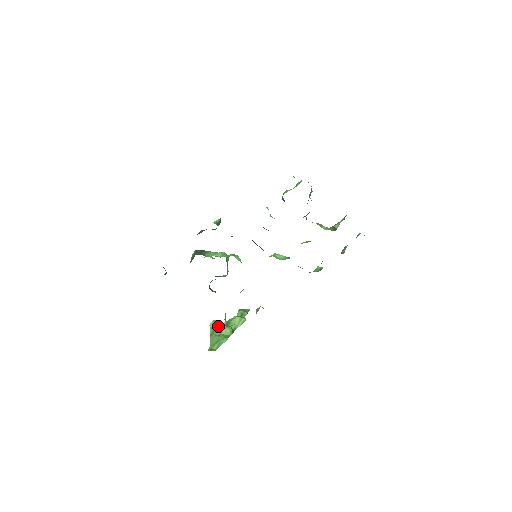
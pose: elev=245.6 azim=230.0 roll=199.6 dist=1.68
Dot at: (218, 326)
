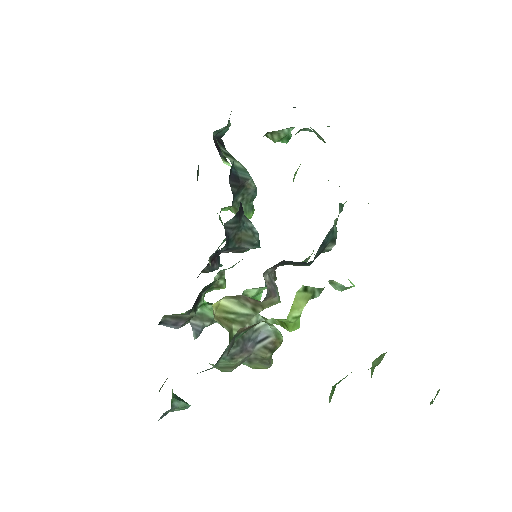
Dot at: (336, 384)
